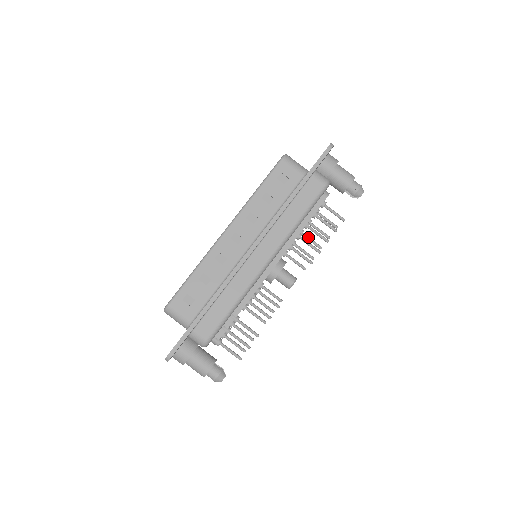
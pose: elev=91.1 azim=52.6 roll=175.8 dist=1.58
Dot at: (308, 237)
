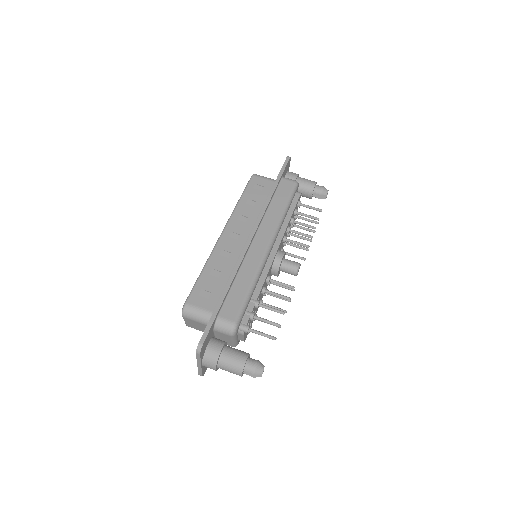
Dot at: (296, 235)
